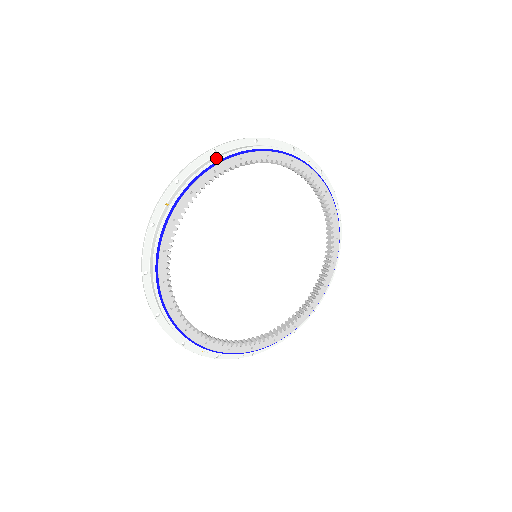
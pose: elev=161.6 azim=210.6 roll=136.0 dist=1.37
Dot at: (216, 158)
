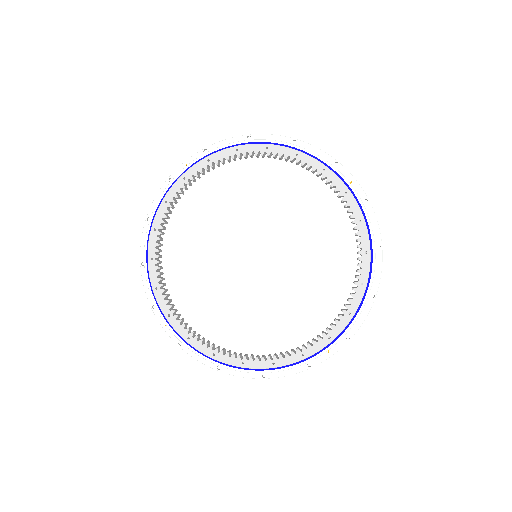
Dot at: (244, 140)
